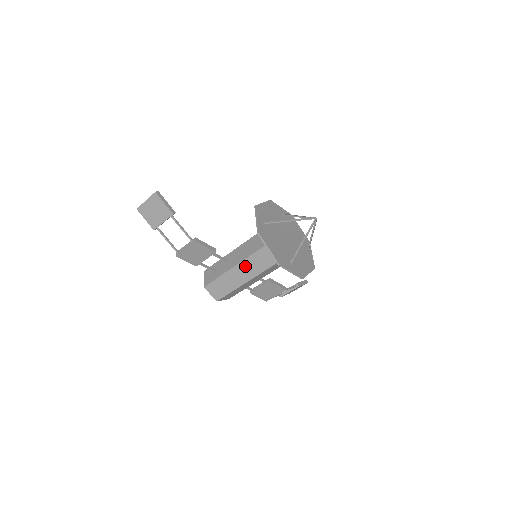
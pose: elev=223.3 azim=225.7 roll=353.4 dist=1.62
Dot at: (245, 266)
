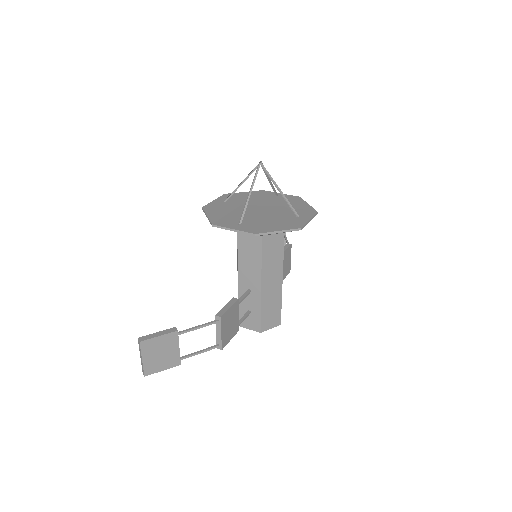
Dot at: (267, 273)
